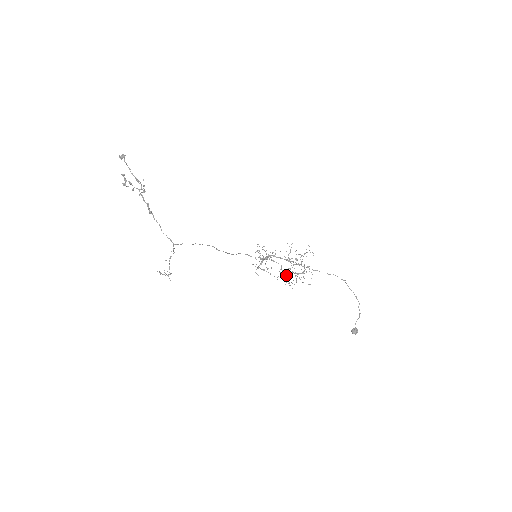
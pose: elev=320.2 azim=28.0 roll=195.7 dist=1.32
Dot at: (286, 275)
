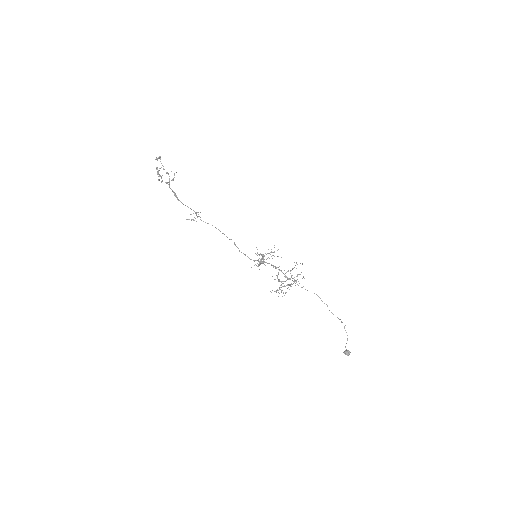
Dot at: (278, 290)
